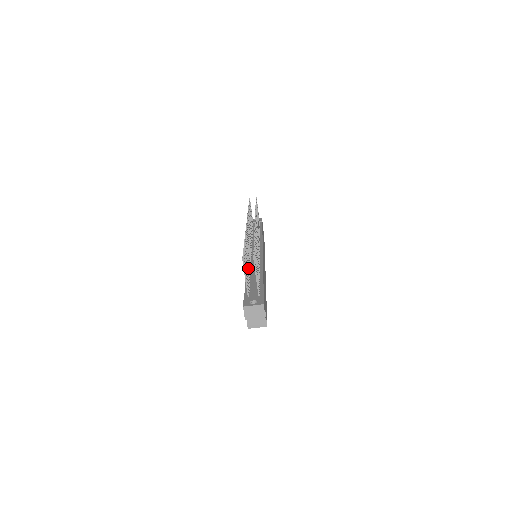
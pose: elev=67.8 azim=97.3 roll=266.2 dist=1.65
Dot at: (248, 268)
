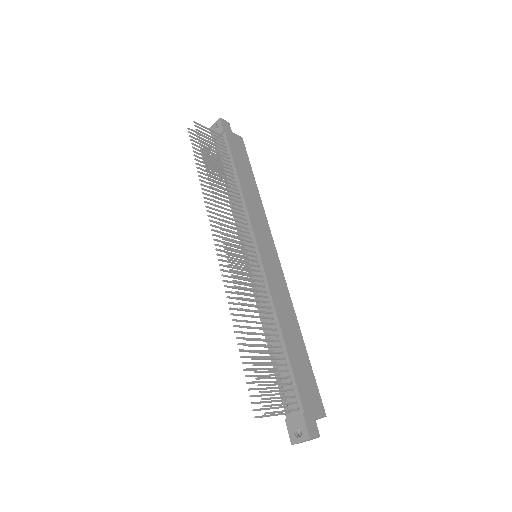
Dot at: occluded
